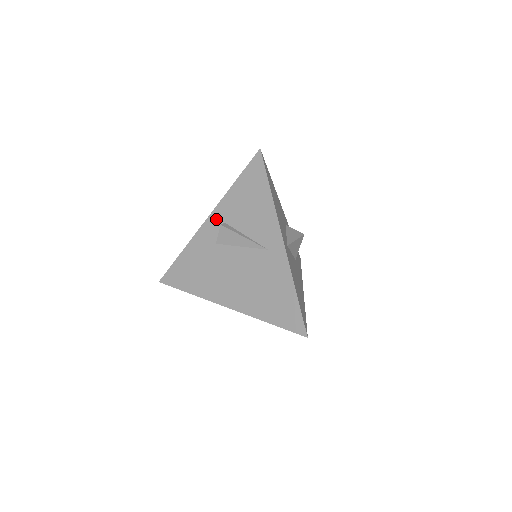
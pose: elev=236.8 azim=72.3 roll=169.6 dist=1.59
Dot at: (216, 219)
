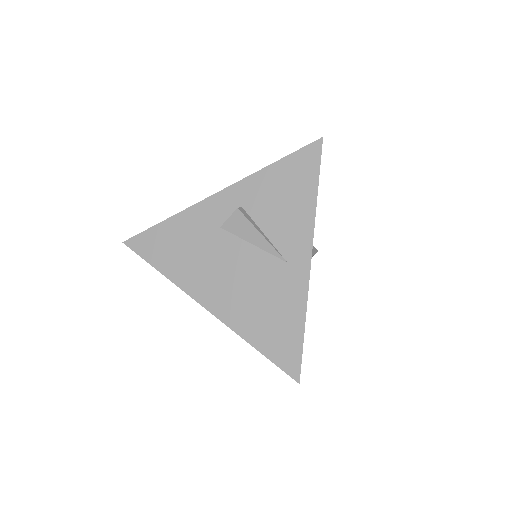
Dot at: (231, 197)
